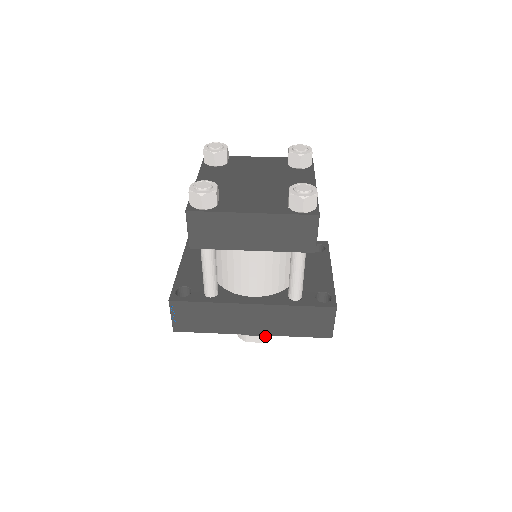
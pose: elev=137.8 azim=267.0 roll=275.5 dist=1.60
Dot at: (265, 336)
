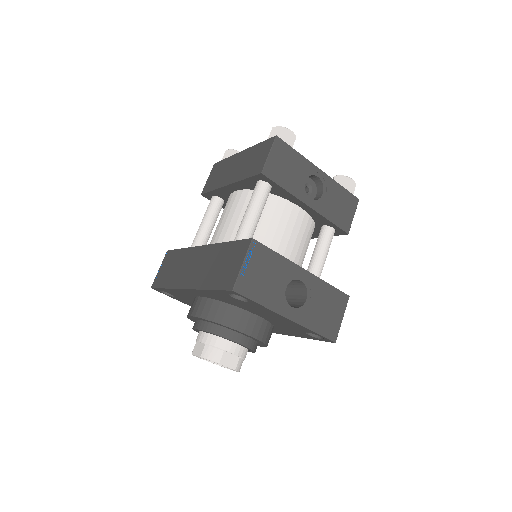
Dot at: (208, 349)
